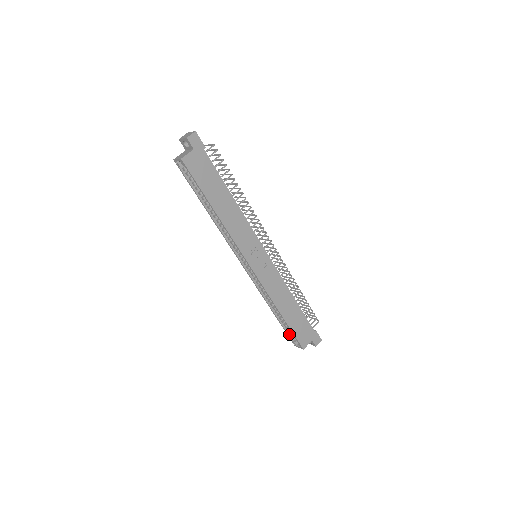
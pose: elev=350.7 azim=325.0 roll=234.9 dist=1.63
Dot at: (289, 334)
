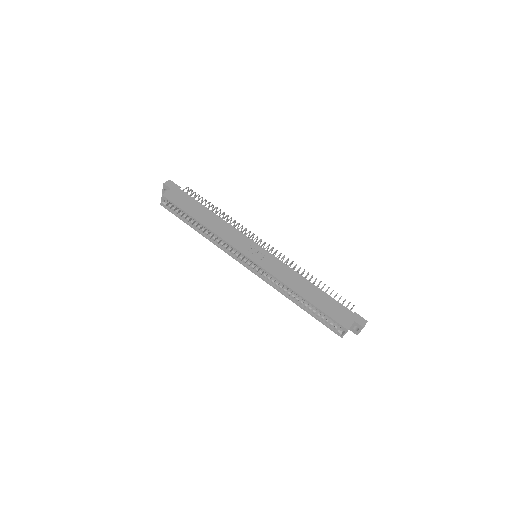
Dot at: (328, 325)
